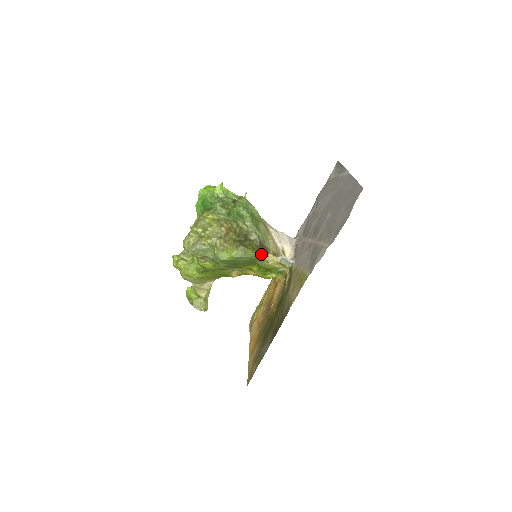
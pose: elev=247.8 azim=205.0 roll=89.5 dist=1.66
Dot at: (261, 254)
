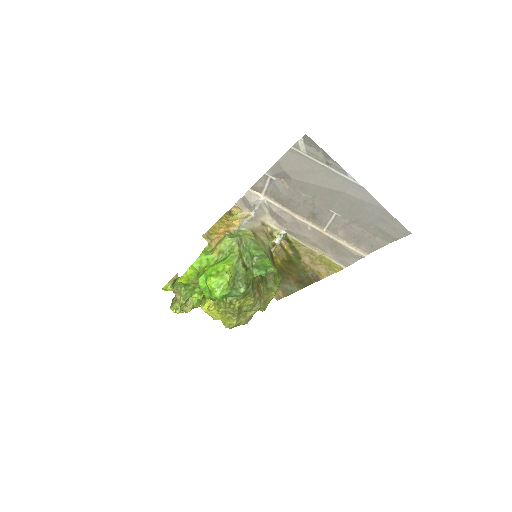
Dot at: (274, 262)
